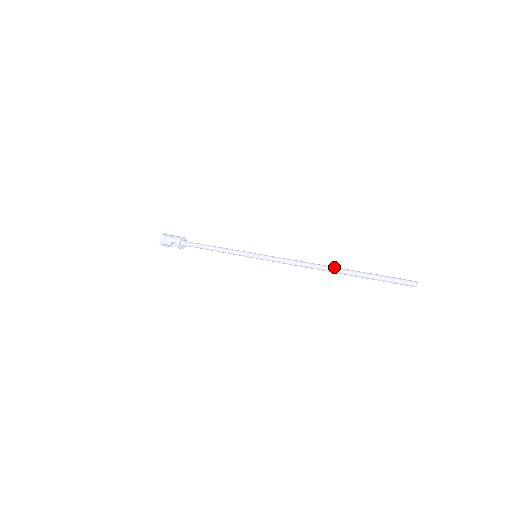
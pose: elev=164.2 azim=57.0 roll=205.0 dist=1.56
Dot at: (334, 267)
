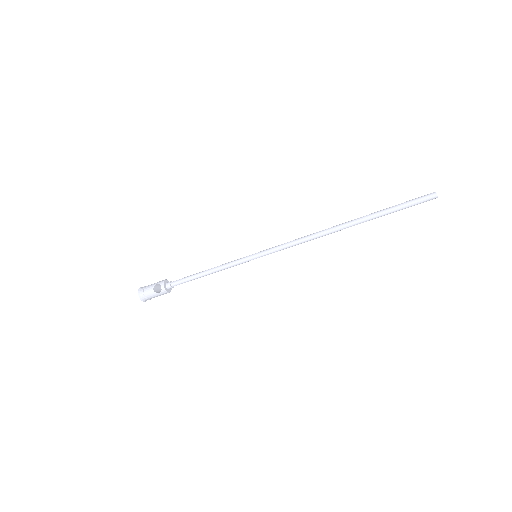
Dot at: (345, 222)
